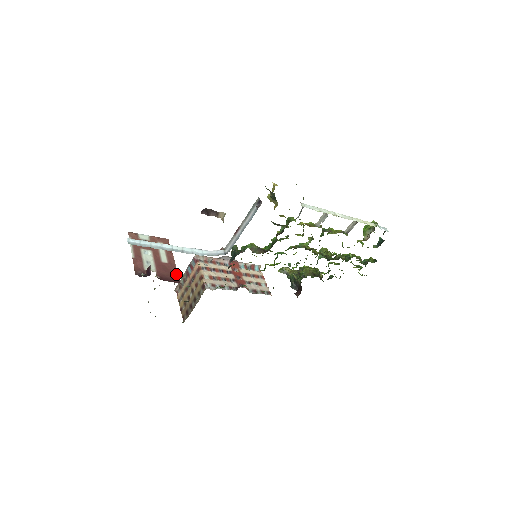
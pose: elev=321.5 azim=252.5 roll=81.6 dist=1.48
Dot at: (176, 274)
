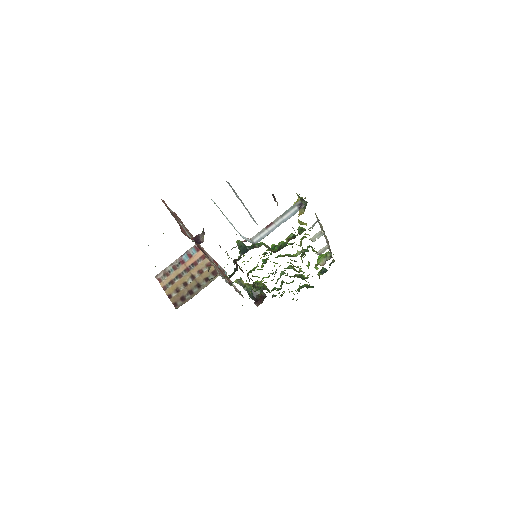
Dot at: (204, 252)
